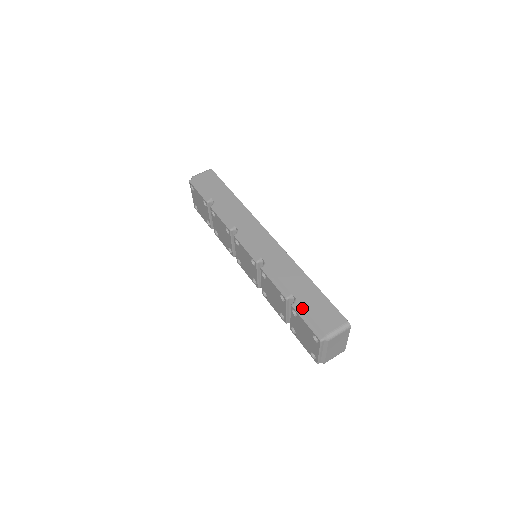
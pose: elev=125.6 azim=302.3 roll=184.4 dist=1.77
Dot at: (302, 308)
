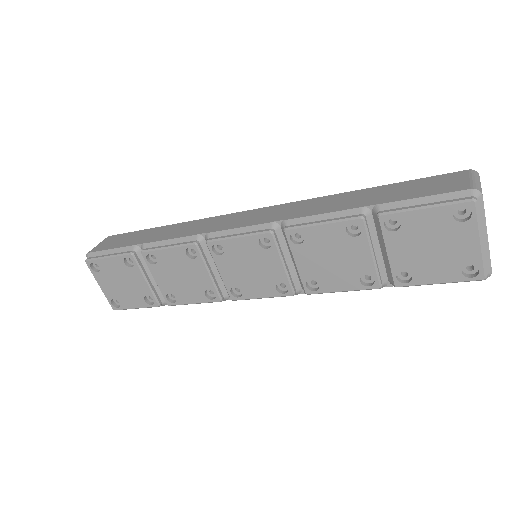
Dot at: (397, 202)
